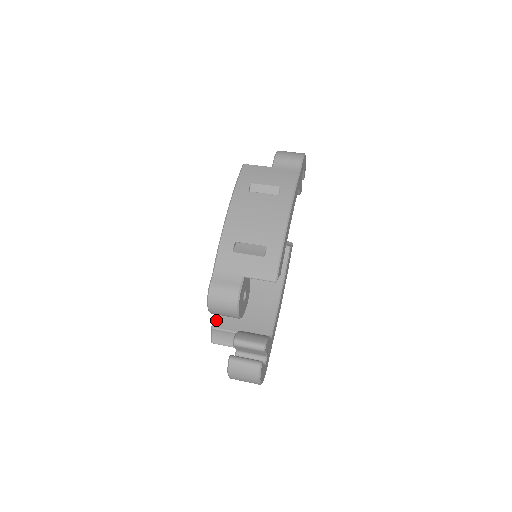
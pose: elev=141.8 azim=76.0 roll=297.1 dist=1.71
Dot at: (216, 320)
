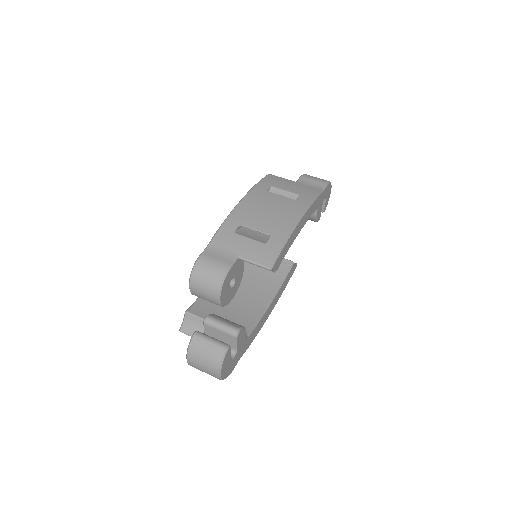
Dot at: (193, 306)
